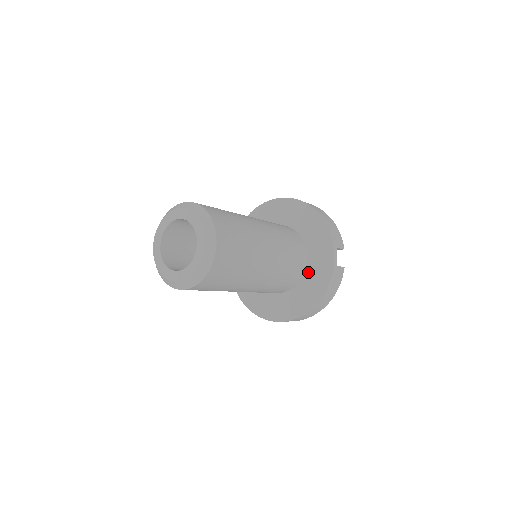
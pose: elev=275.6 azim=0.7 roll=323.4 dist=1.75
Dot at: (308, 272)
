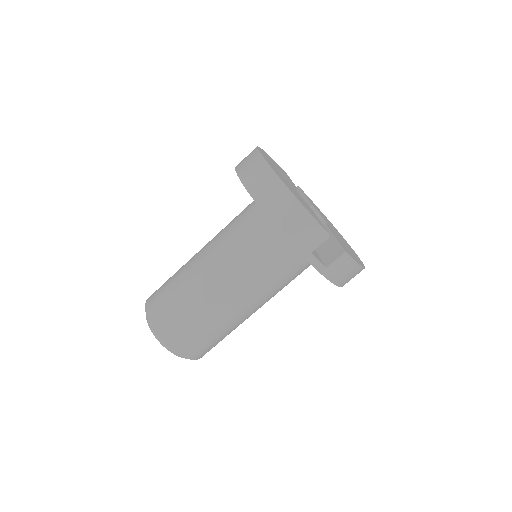
Dot at: occluded
